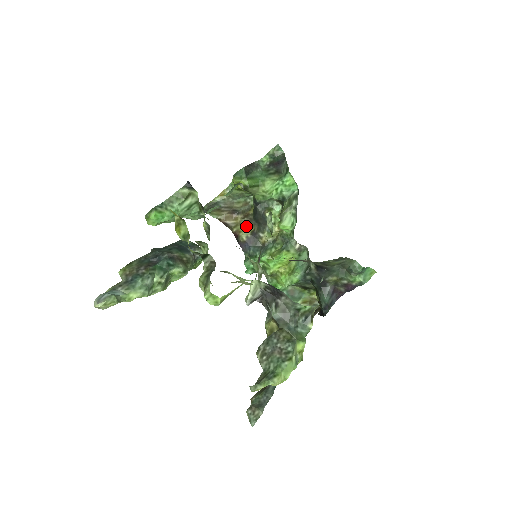
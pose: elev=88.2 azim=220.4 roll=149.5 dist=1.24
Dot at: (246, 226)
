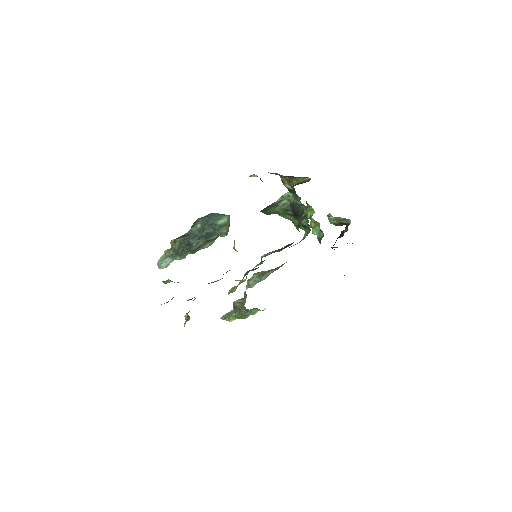
Dot at: occluded
